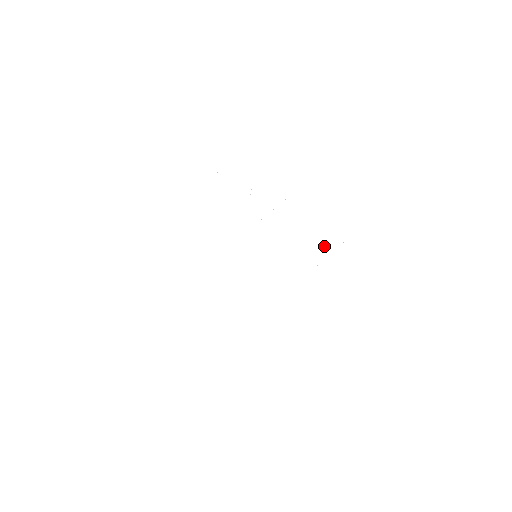
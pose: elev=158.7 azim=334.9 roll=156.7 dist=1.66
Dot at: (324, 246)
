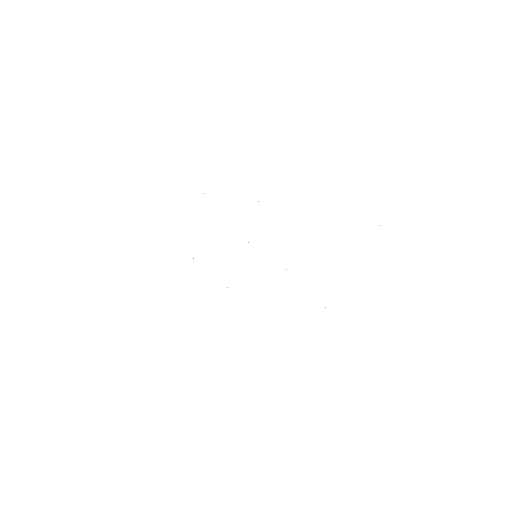
Dot at: occluded
